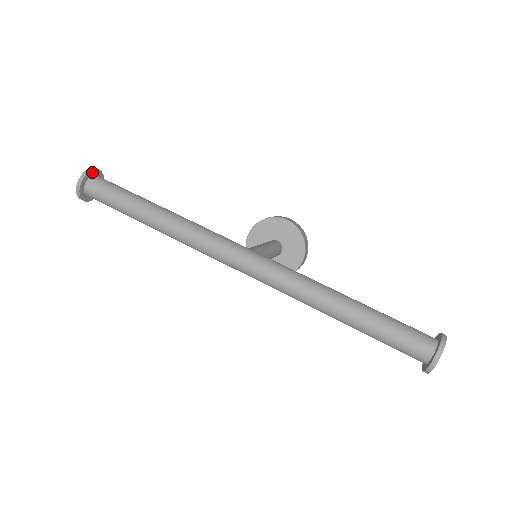
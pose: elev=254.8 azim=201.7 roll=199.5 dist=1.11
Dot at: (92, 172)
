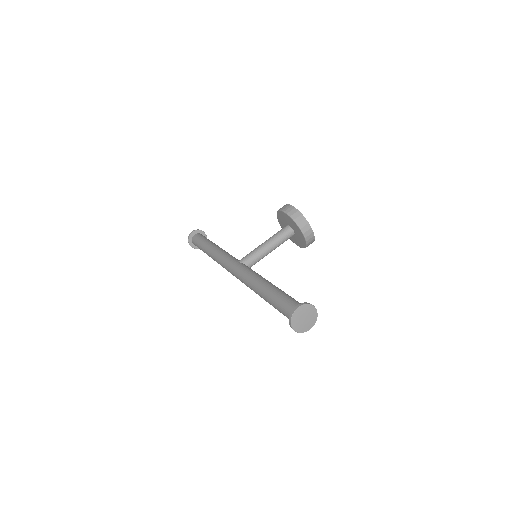
Dot at: (191, 235)
